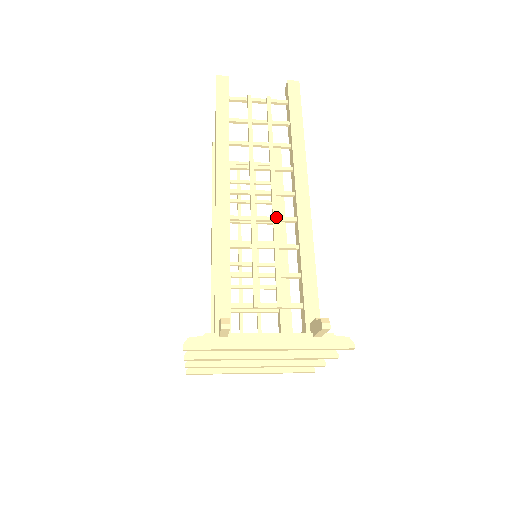
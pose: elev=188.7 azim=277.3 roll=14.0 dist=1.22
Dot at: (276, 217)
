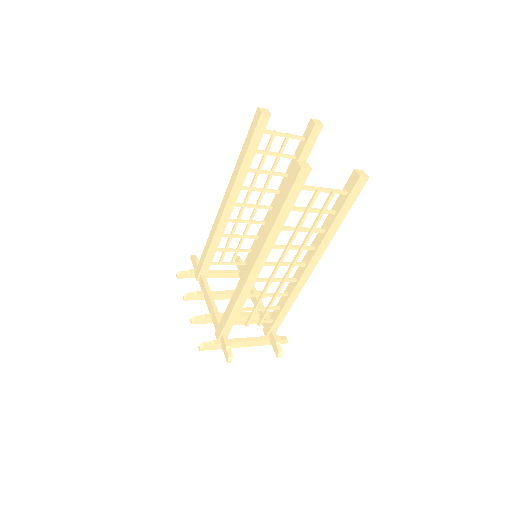
Dot at: (284, 283)
